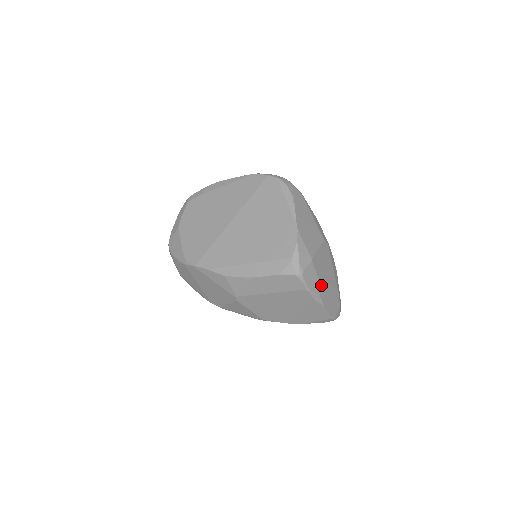
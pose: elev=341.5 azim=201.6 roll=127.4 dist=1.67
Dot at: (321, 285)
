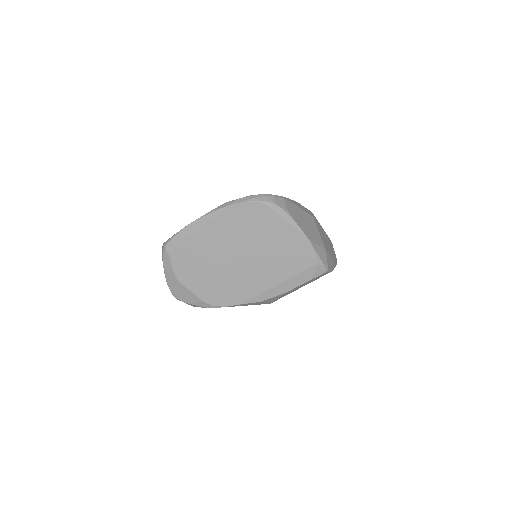
Dot at: (331, 255)
